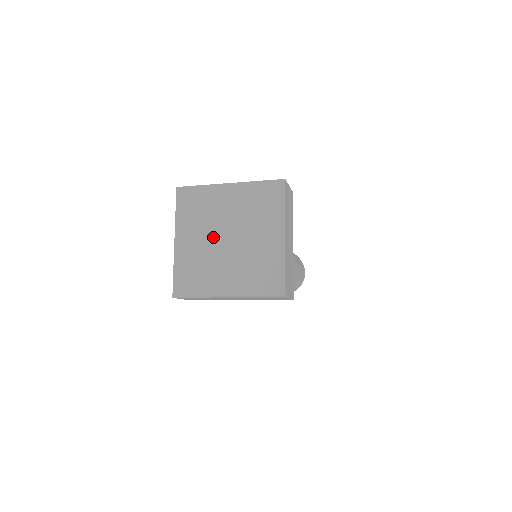
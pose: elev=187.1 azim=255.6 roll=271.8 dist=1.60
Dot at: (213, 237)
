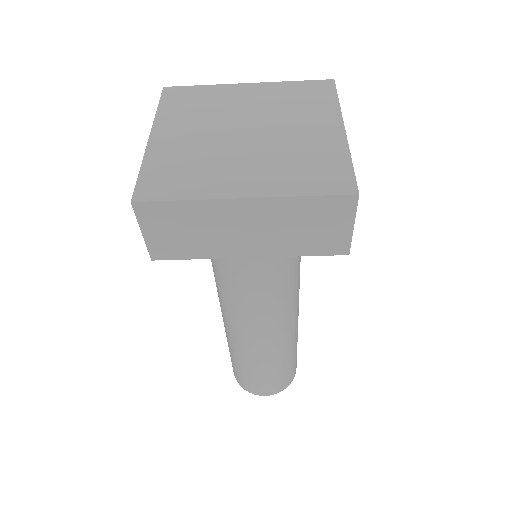
Dot at: (220, 130)
